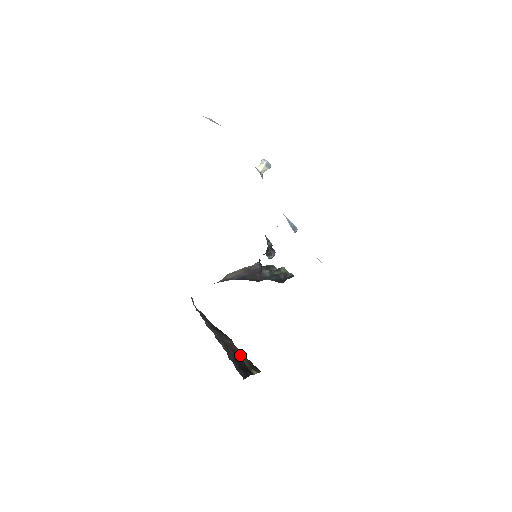
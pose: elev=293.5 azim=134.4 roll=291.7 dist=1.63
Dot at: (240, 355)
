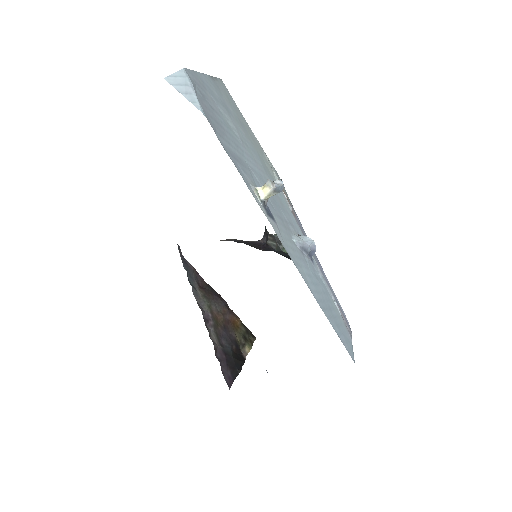
Dot at: (233, 326)
